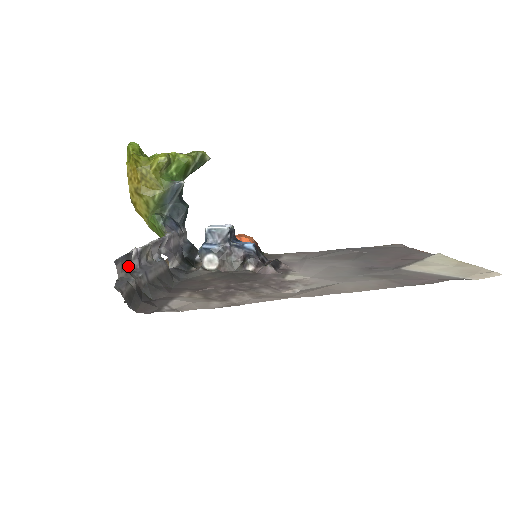
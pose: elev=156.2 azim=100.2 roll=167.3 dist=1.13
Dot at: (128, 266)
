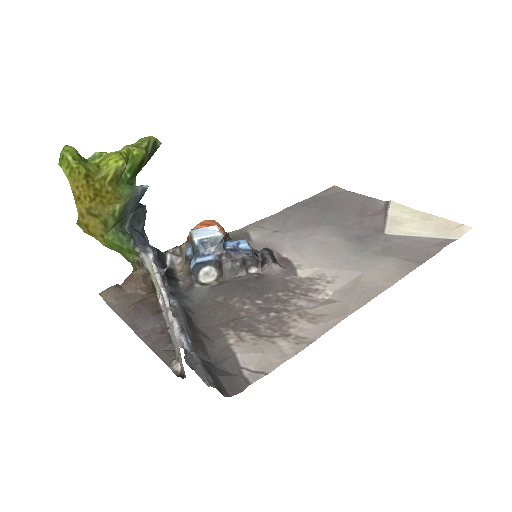
Dot at: occluded
